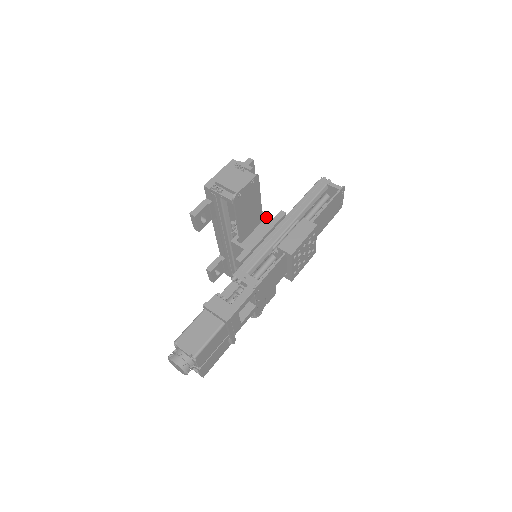
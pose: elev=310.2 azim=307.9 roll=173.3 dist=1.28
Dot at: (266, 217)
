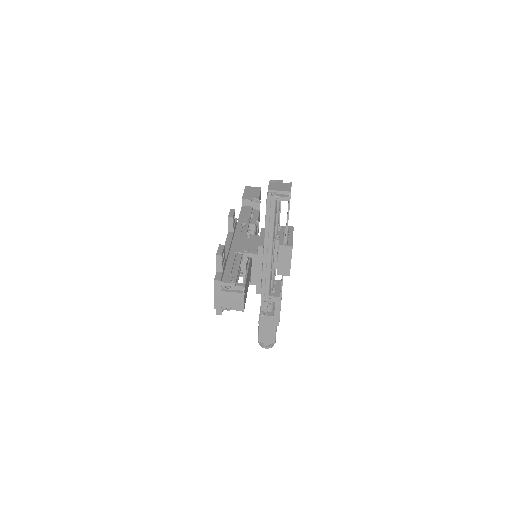
Dot at: (252, 256)
